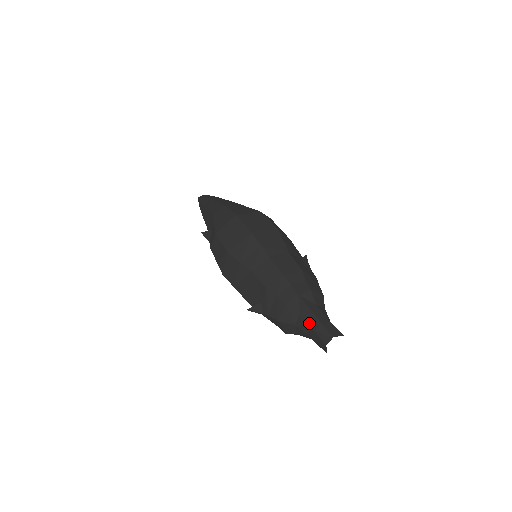
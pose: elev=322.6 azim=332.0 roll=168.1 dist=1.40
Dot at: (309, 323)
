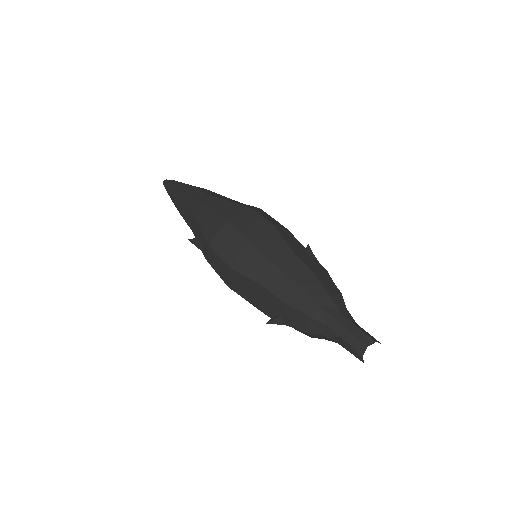
Dot at: (339, 334)
